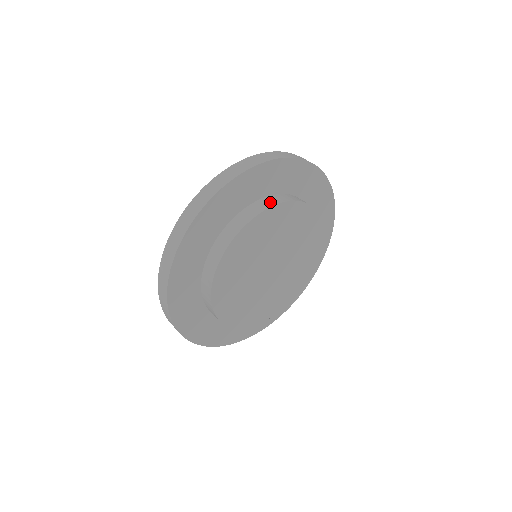
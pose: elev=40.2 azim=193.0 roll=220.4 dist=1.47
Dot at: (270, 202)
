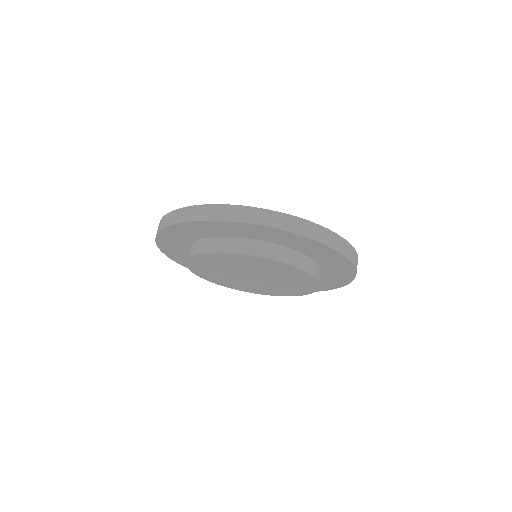
Dot at: (301, 263)
